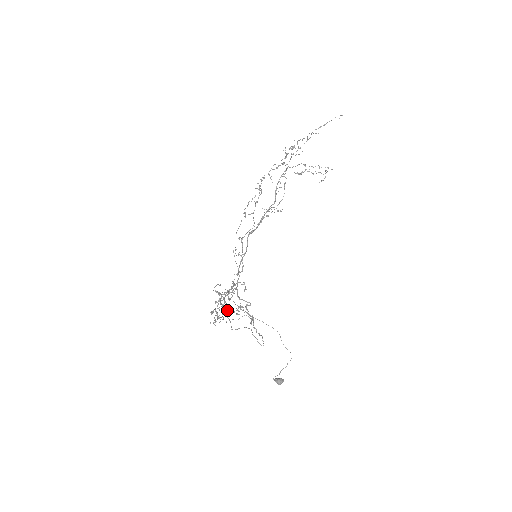
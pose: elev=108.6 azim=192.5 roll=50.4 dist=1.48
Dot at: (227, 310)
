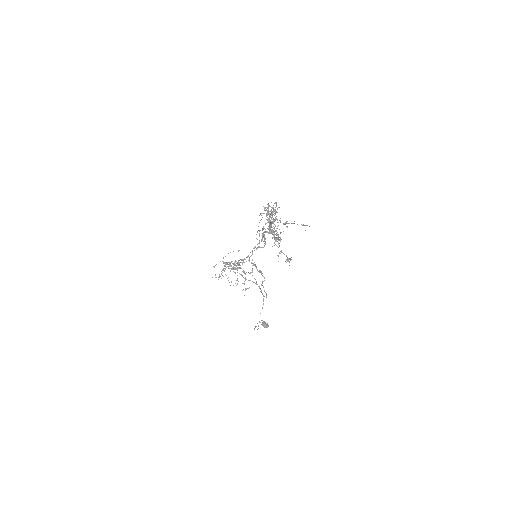
Dot at: (241, 268)
